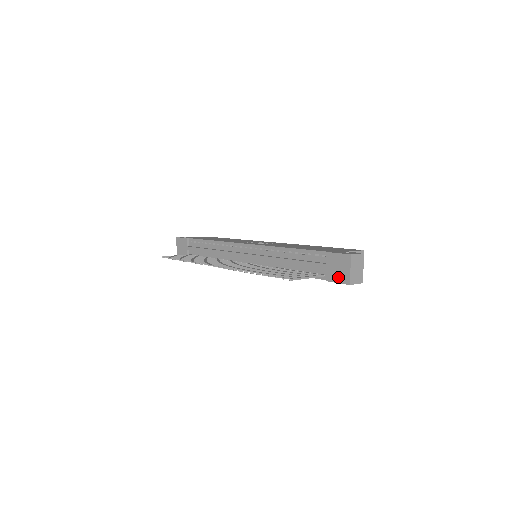
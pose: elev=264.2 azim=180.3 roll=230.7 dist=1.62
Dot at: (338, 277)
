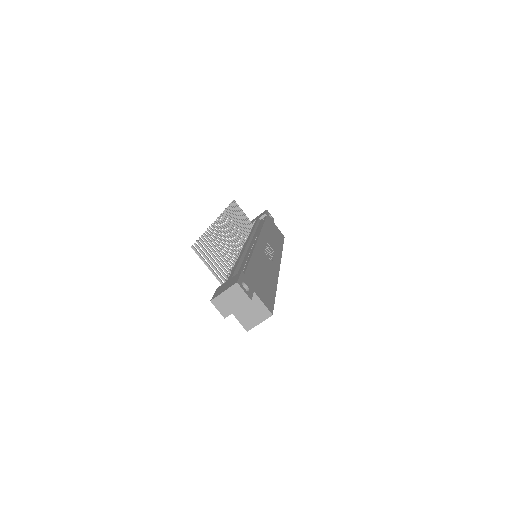
Dot at: (219, 291)
